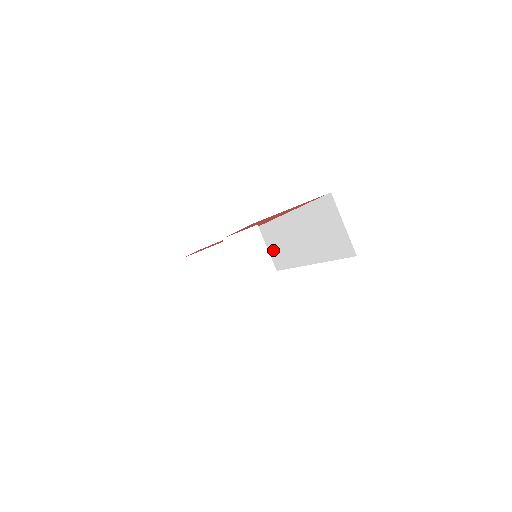
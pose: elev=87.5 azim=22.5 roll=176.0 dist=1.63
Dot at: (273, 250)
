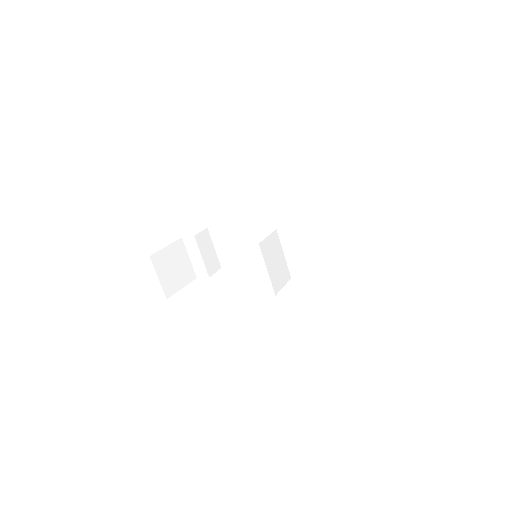
Dot at: (246, 248)
